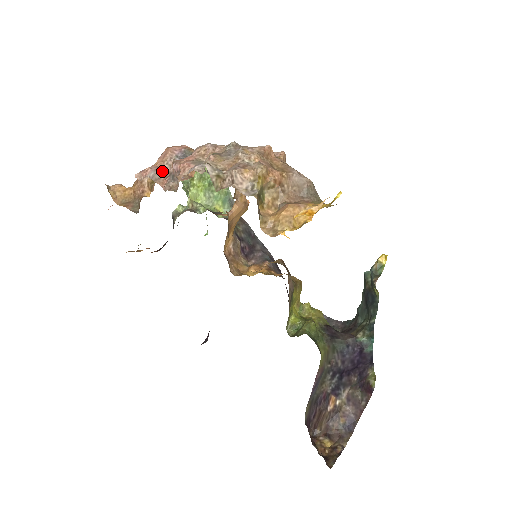
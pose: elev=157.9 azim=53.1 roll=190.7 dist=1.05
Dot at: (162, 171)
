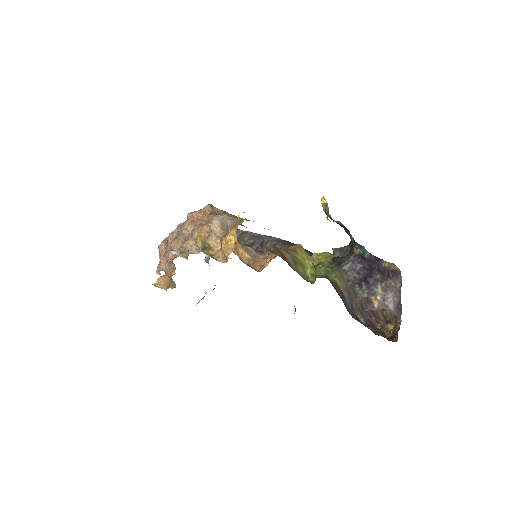
Dot at: (165, 262)
